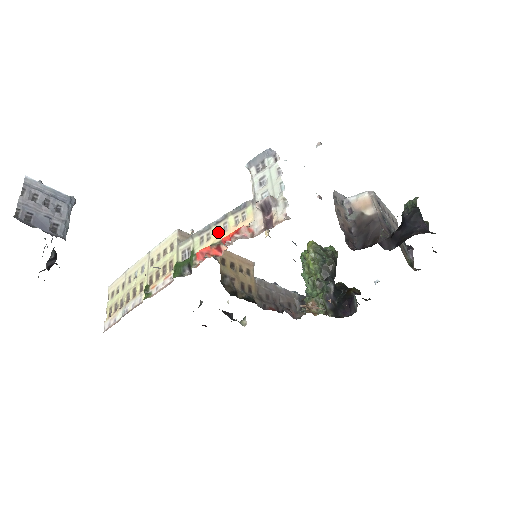
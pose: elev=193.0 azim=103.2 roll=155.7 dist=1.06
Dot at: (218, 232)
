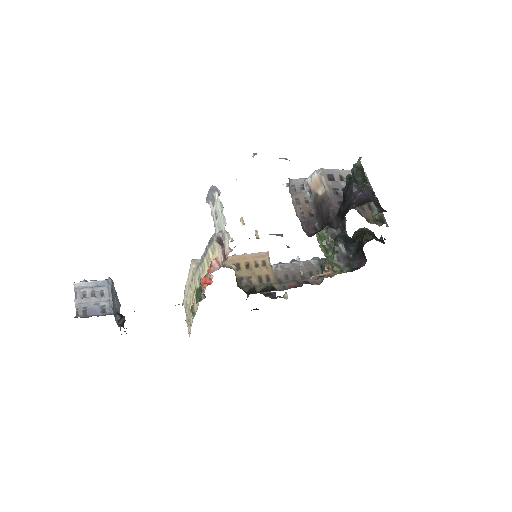
Dot at: (207, 263)
